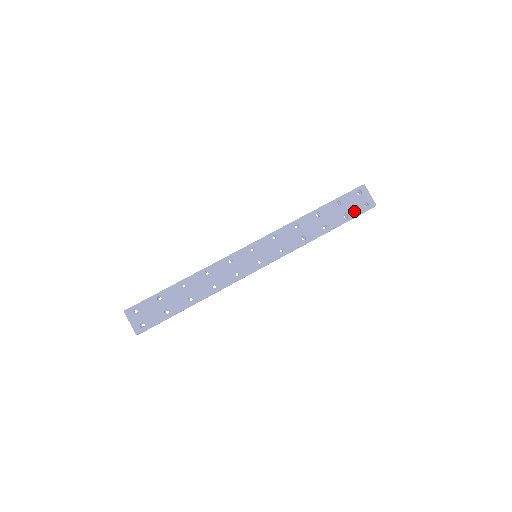
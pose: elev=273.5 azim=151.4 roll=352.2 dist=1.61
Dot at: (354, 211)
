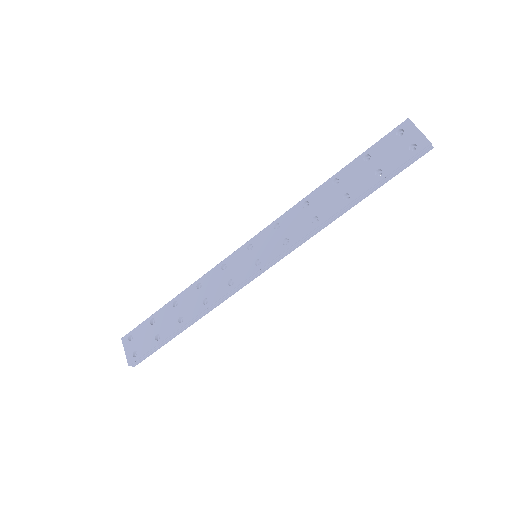
Dot at: (392, 162)
